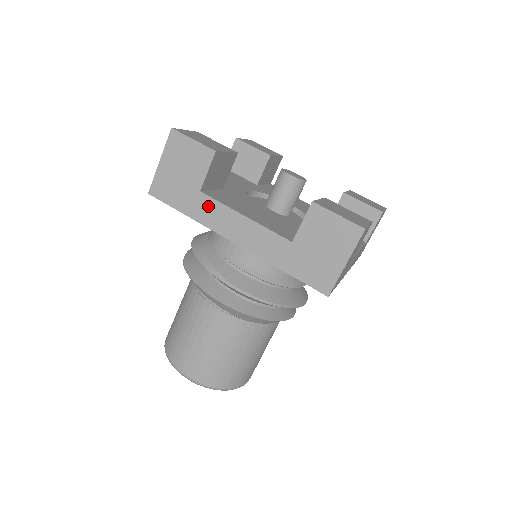
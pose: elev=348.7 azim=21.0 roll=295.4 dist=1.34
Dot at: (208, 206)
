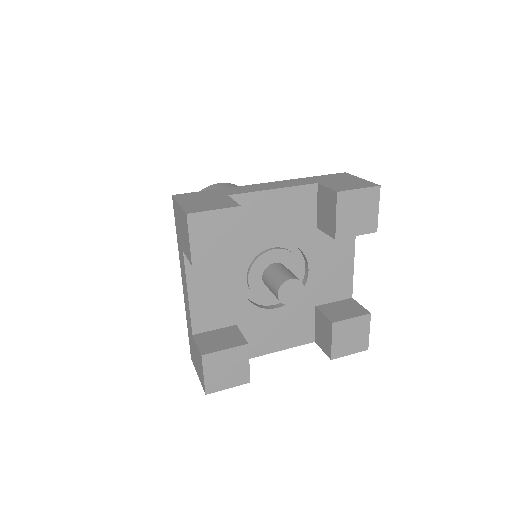
Dot at: (182, 260)
